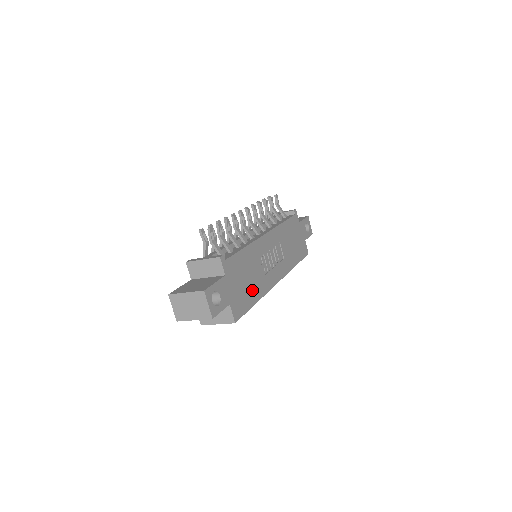
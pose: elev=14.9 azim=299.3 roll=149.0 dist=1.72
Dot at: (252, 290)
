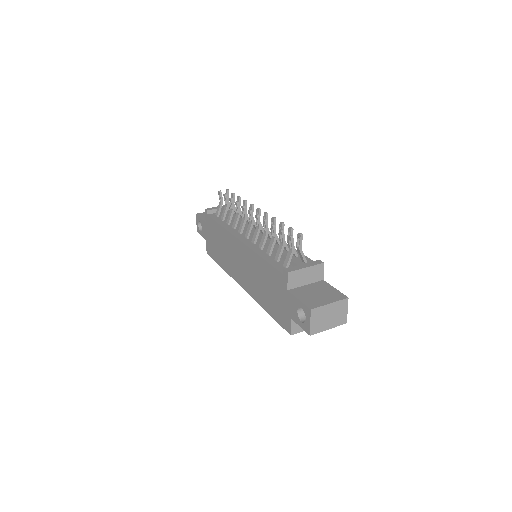
Dot at: occluded
